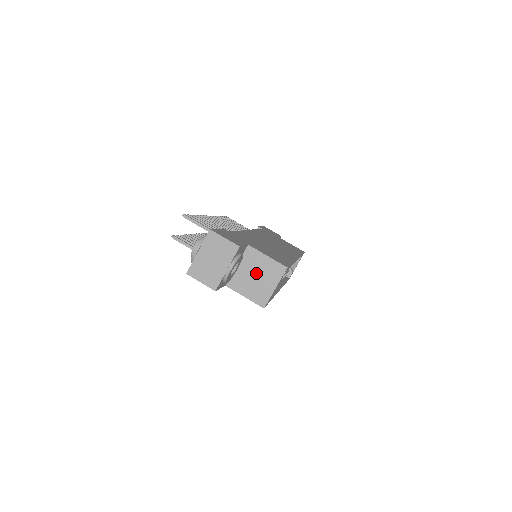
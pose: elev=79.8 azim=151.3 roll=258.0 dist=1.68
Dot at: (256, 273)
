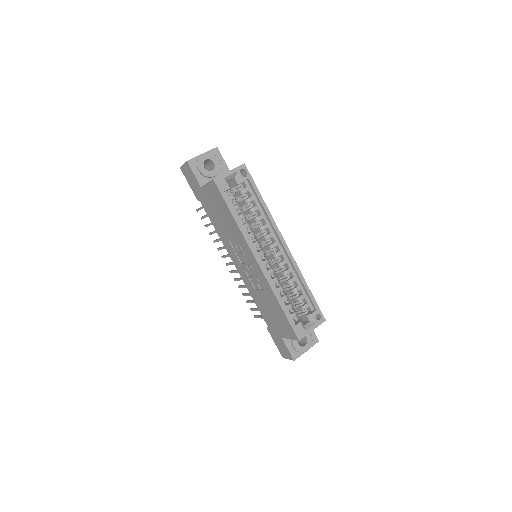
Dot at: occluded
